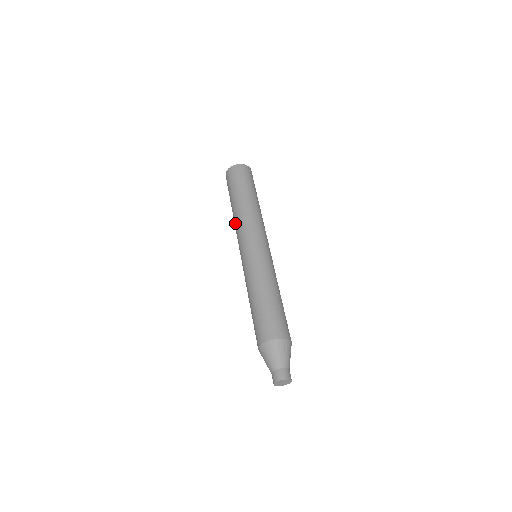
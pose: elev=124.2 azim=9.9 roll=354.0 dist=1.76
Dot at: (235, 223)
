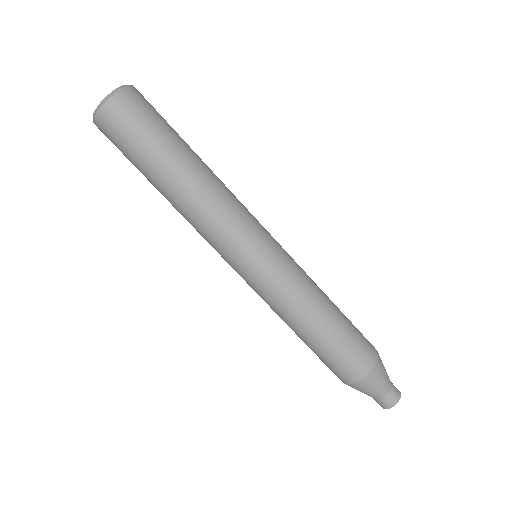
Dot at: (192, 220)
